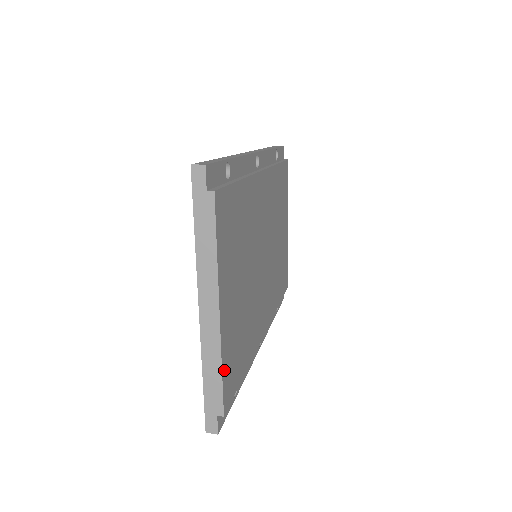
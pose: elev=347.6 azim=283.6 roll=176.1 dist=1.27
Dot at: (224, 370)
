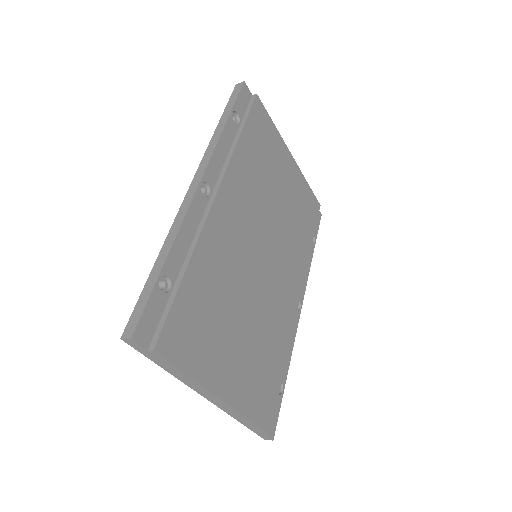
Dot at: (252, 415)
